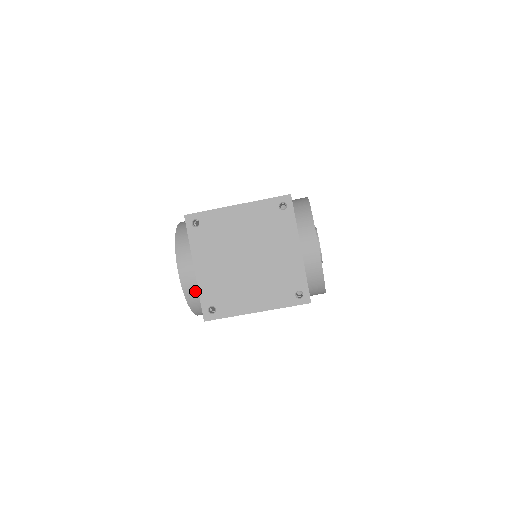
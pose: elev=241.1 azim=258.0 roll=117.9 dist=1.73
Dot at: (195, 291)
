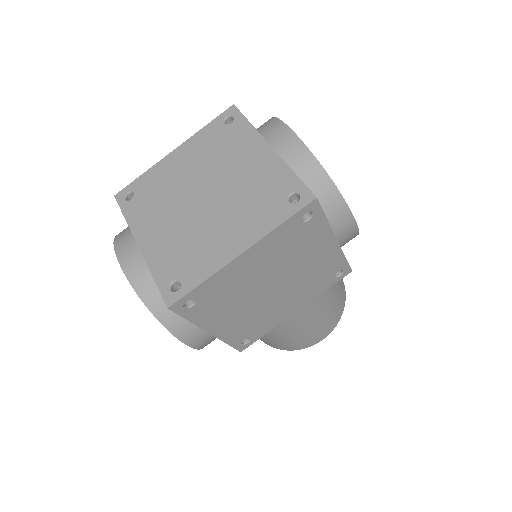
Dot at: (149, 279)
